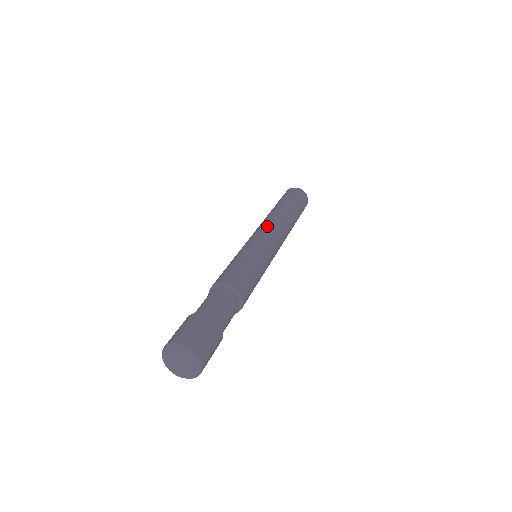
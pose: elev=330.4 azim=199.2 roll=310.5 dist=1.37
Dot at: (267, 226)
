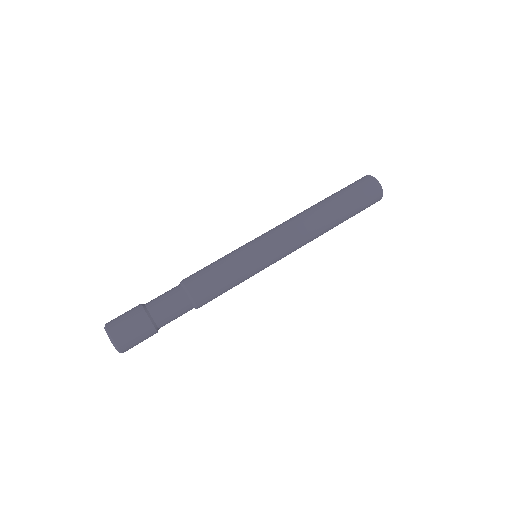
Dot at: (288, 234)
